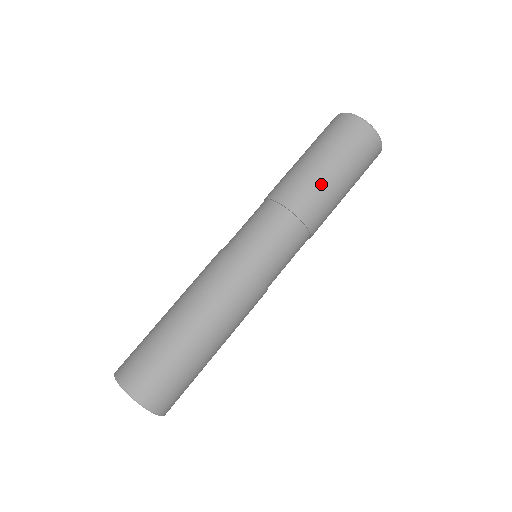
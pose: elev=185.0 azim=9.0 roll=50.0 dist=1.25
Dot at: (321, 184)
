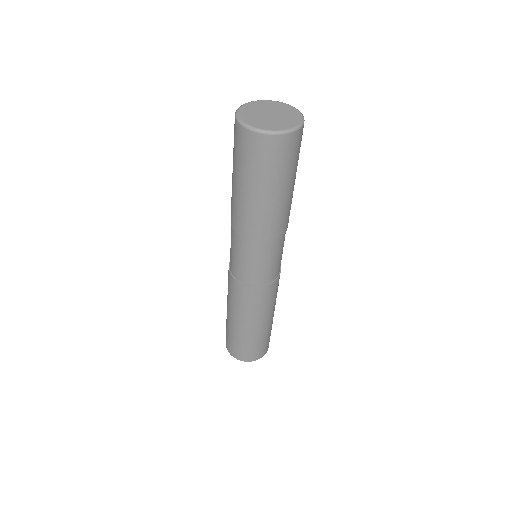
Dot at: (244, 206)
